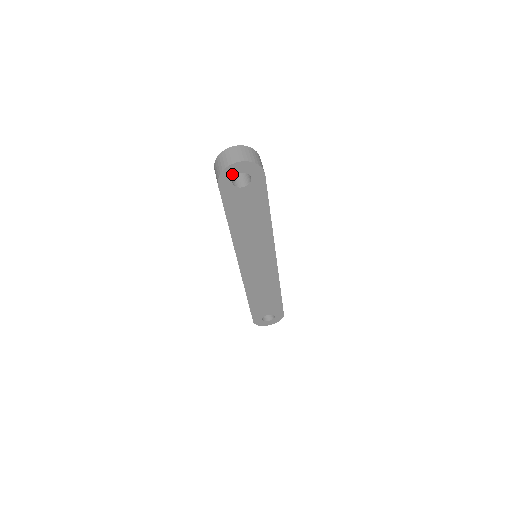
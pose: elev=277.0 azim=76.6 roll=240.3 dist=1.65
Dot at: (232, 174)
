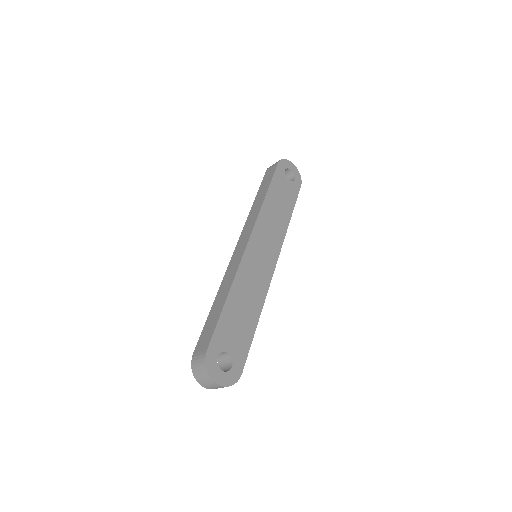
Dot at: occluded
